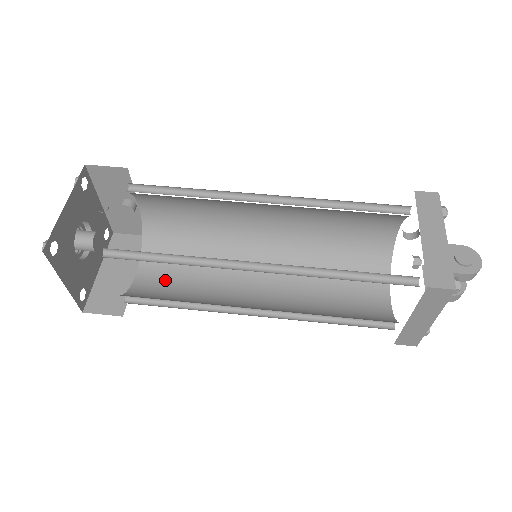
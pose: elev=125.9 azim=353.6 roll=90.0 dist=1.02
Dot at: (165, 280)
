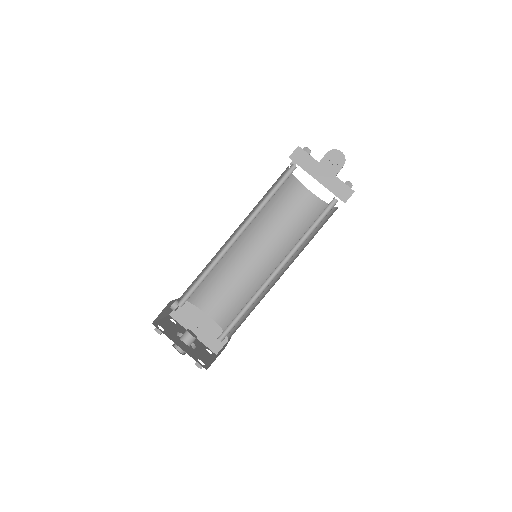
Dot at: (224, 303)
